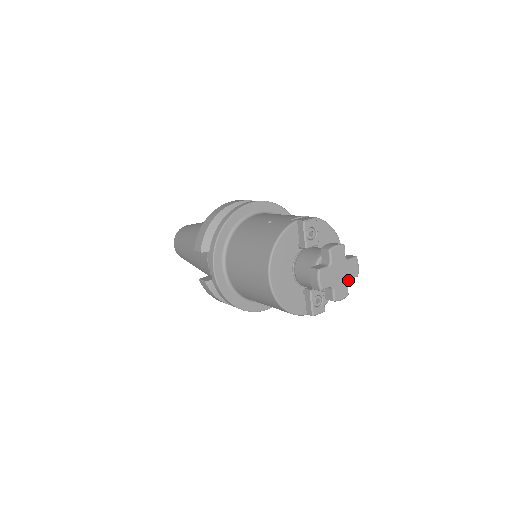
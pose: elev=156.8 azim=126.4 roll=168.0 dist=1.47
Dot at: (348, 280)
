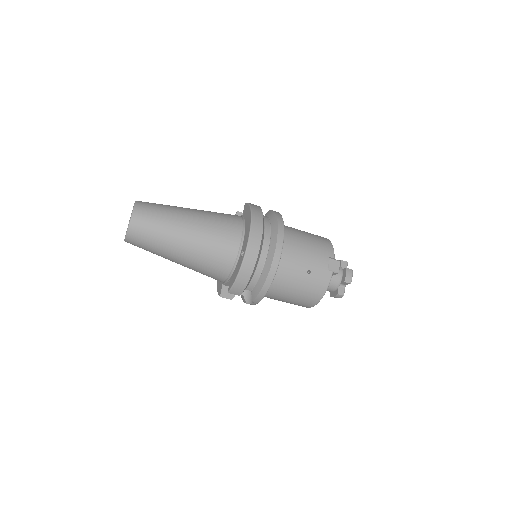
Dot at: occluded
